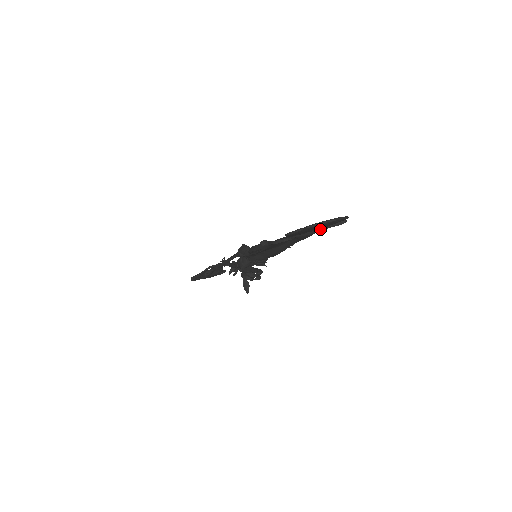
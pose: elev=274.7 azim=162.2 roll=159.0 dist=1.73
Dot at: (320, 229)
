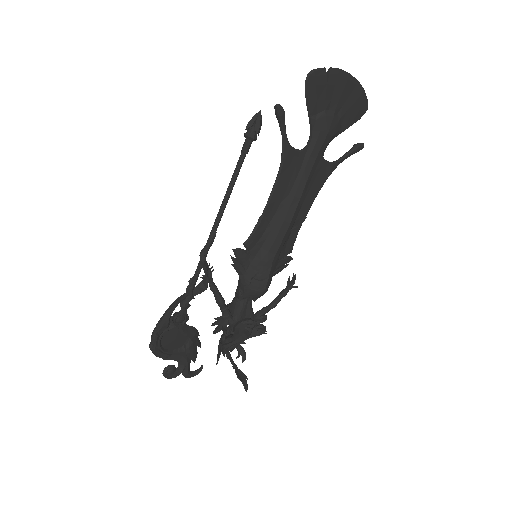
Dot at: (340, 128)
